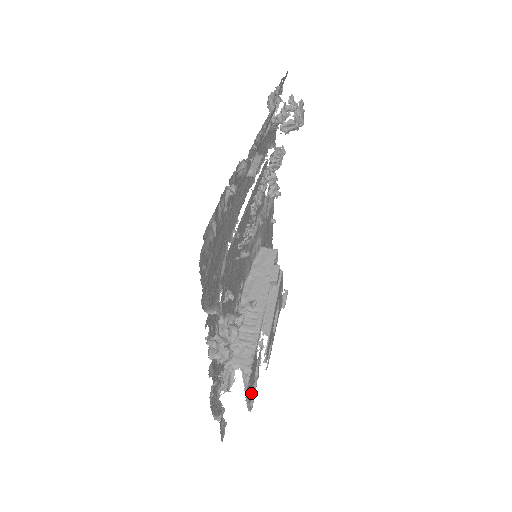
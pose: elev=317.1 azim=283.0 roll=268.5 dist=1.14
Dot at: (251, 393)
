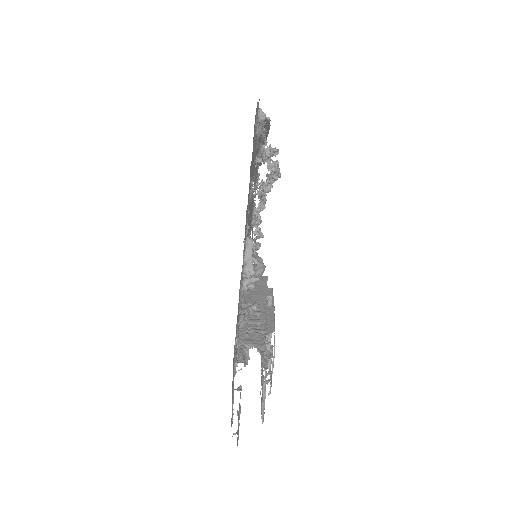
Dot at: occluded
